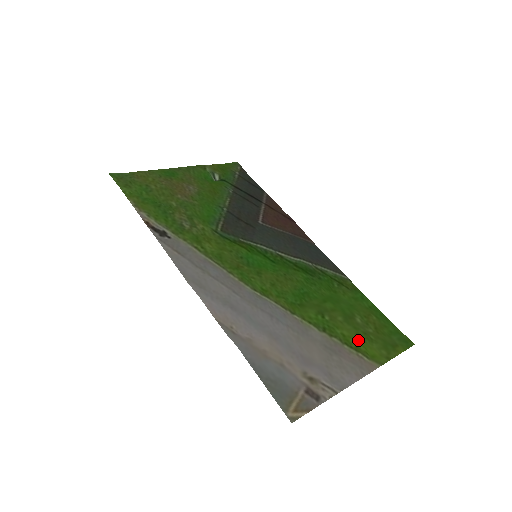
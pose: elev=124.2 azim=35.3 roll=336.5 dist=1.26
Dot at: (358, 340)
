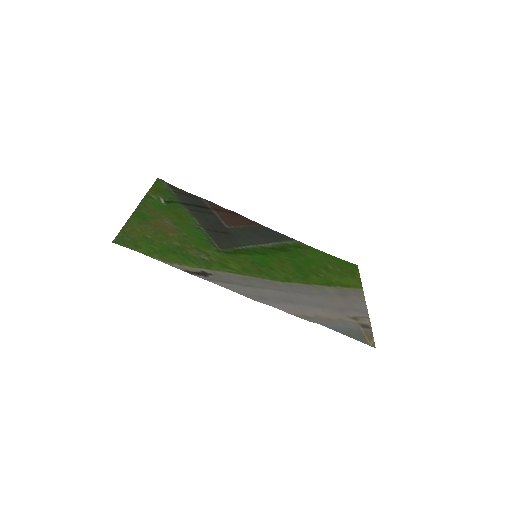
Dot at: (343, 280)
